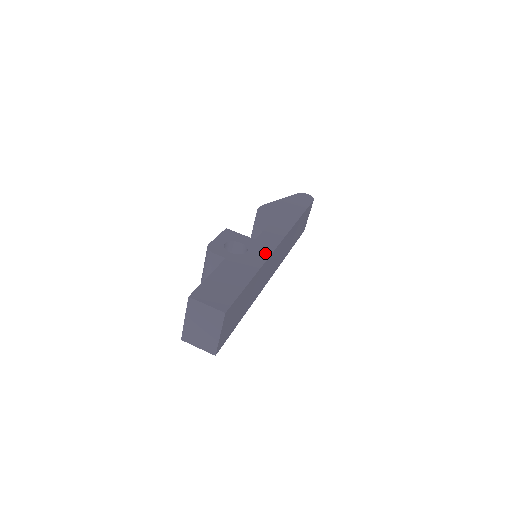
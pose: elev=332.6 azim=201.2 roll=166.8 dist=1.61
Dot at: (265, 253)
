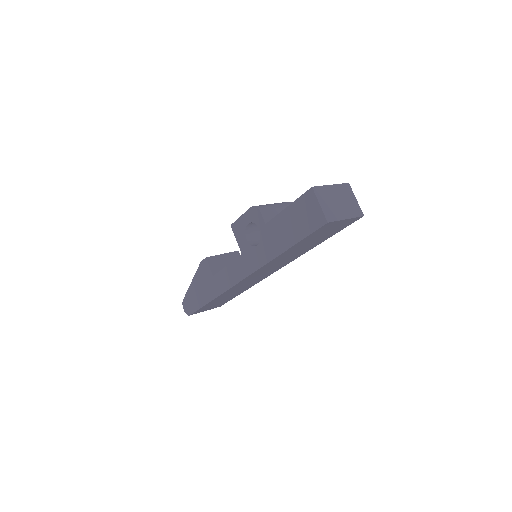
Dot at: occluded
